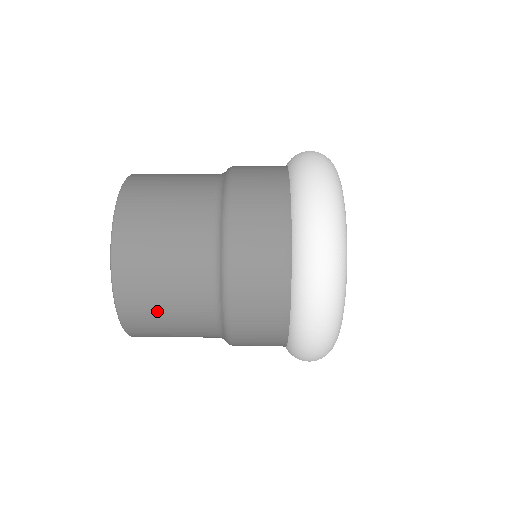
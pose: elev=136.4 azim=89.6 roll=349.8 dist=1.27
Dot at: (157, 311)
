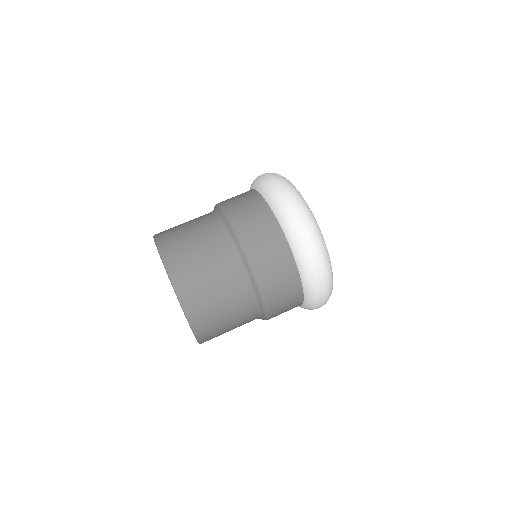
Dot at: occluded
